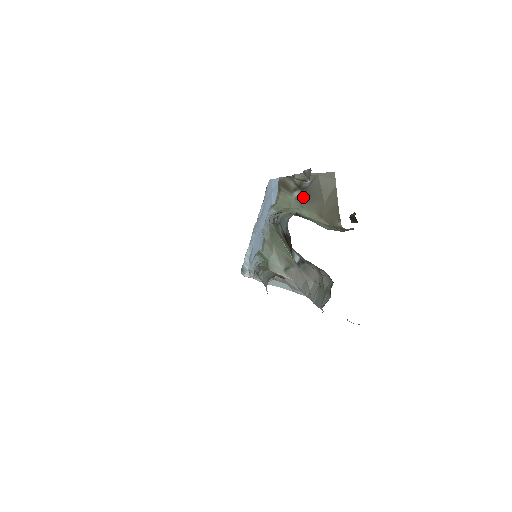
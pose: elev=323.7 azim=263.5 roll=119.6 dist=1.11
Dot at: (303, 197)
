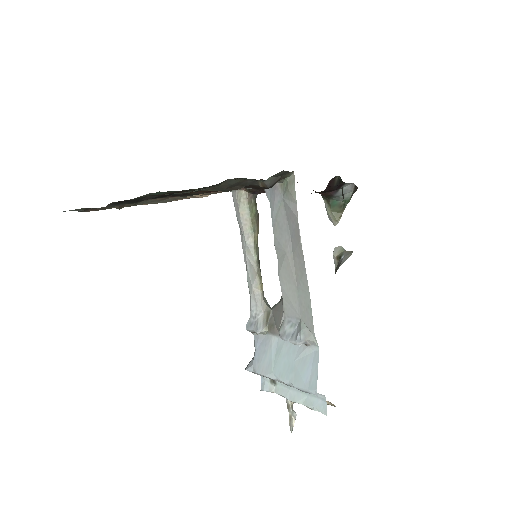
Dot at: occluded
